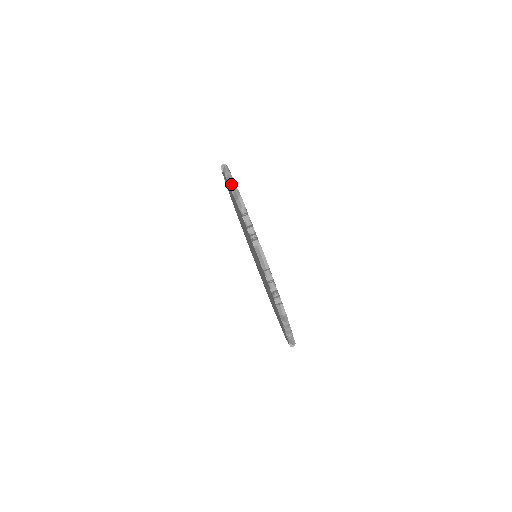
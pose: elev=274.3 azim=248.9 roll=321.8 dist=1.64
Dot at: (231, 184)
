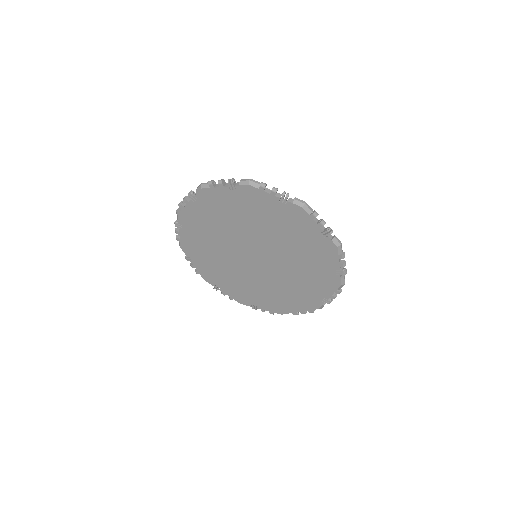
Dot at: (189, 192)
